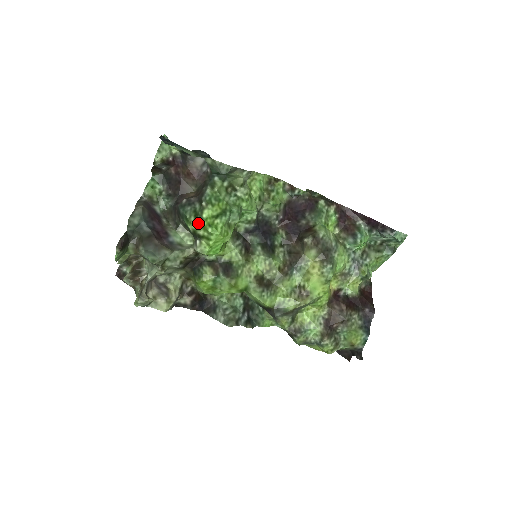
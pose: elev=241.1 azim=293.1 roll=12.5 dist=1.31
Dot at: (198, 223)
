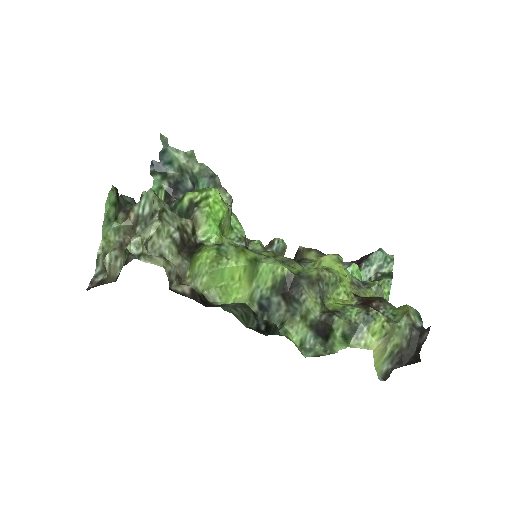
Dot at: (194, 192)
